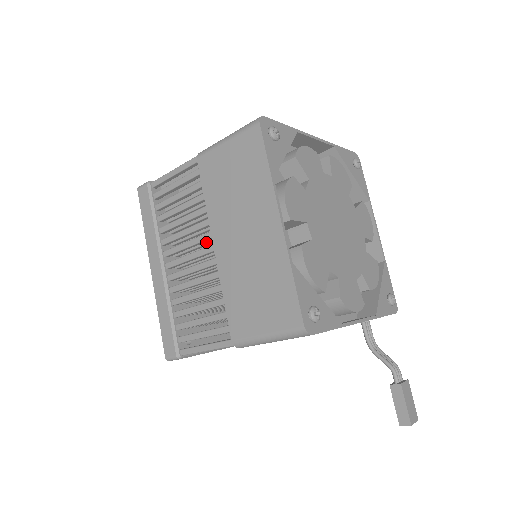
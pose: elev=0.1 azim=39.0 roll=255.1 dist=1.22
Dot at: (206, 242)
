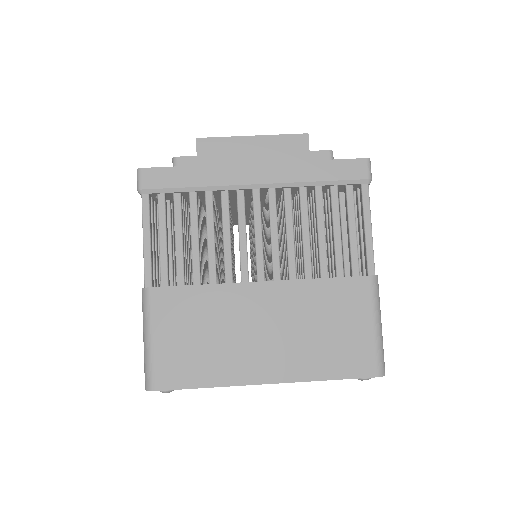
Dot at: occluded
